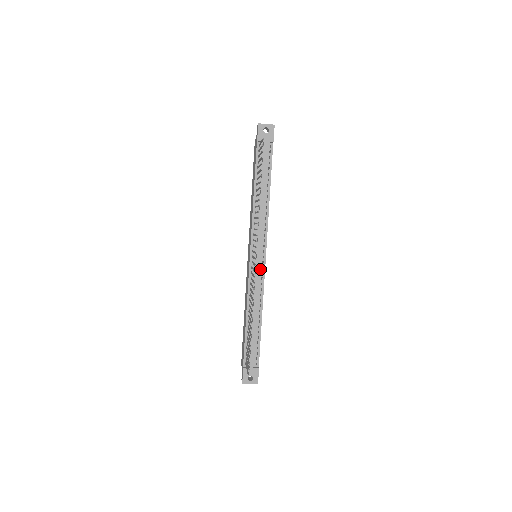
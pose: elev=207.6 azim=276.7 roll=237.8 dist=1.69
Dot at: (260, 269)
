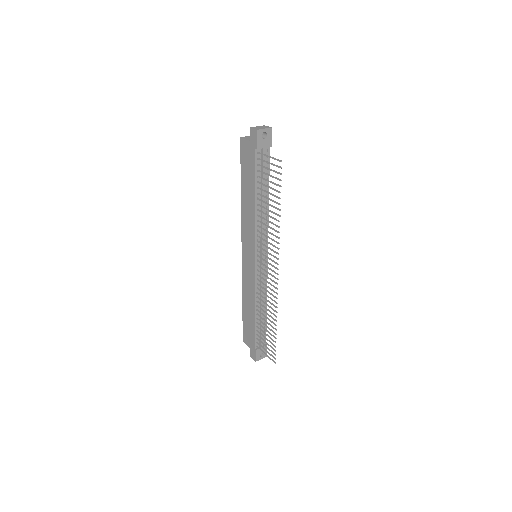
Dot at: (264, 268)
